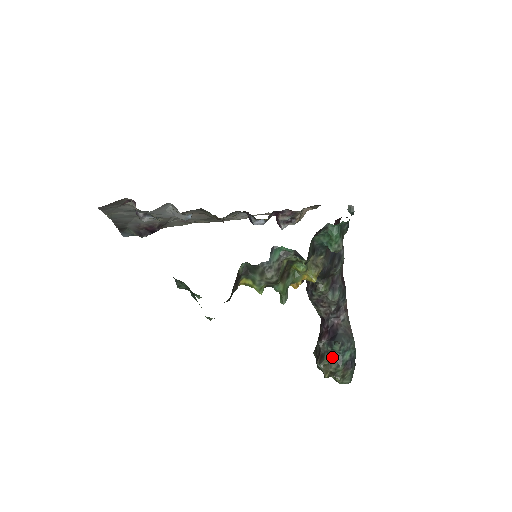
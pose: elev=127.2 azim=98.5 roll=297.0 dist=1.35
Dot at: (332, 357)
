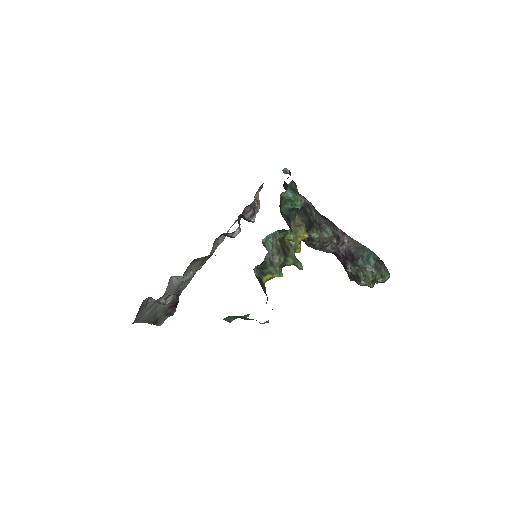
Dot at: (364, 271)
